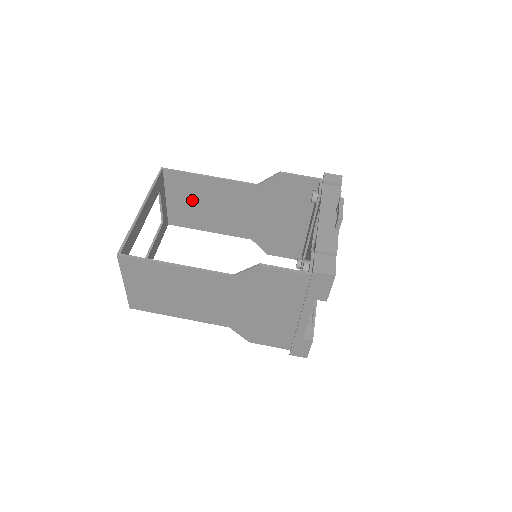
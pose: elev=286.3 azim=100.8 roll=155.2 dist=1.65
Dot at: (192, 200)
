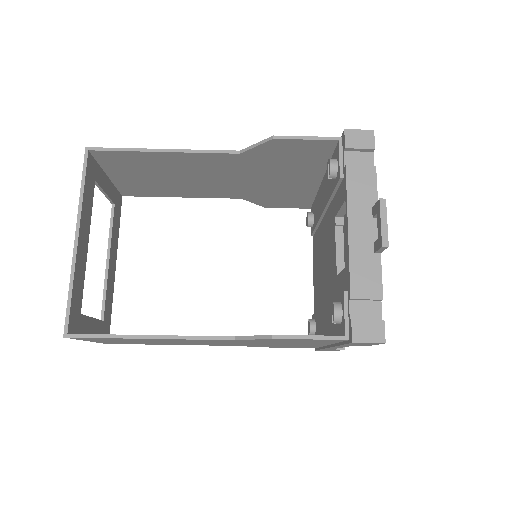
Dot at: (146, 174)
